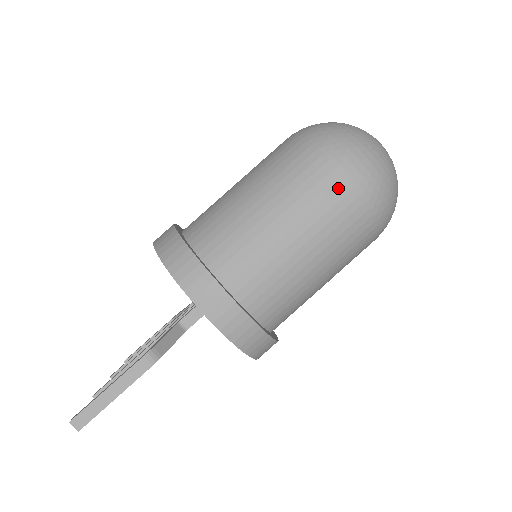
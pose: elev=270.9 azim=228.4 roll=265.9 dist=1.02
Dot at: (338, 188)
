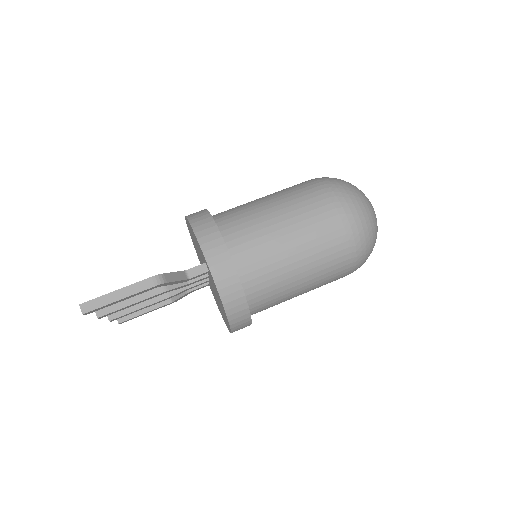
Dot at: (333, 216)
